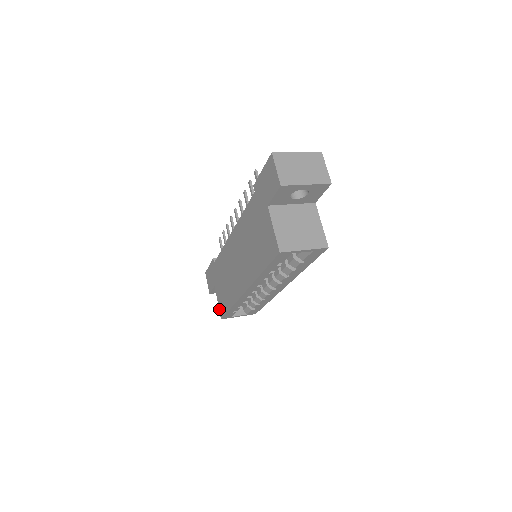
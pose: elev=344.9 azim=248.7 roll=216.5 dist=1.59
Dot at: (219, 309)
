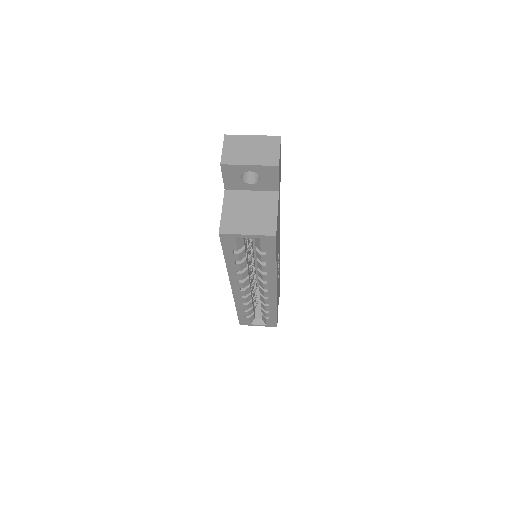
Dot at: occluded
